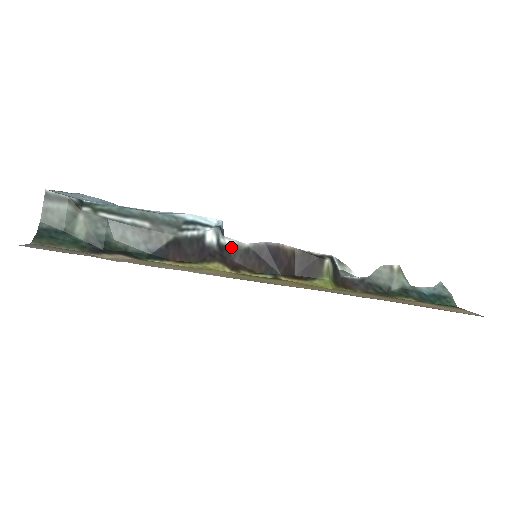
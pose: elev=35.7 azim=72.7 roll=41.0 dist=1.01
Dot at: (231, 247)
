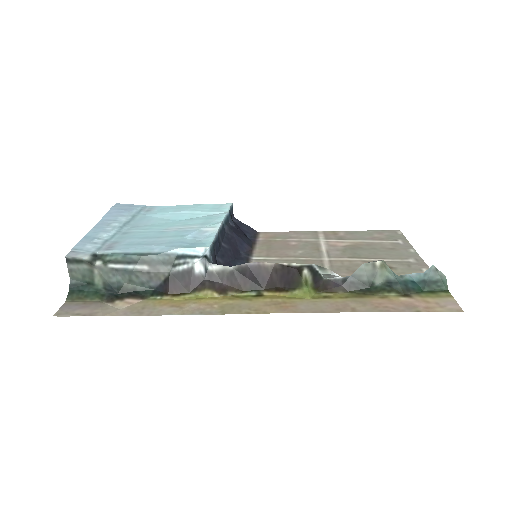
Dot at: (218, 272)
